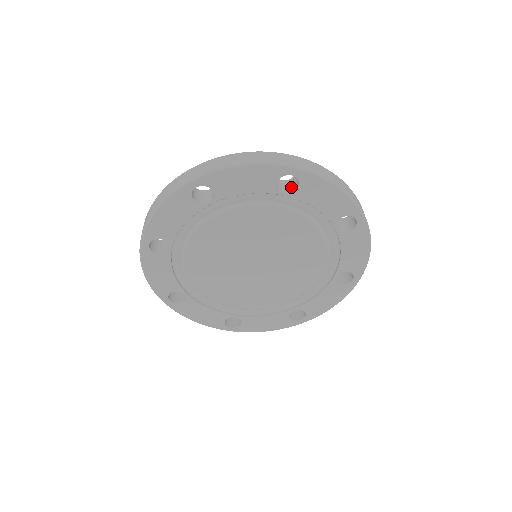
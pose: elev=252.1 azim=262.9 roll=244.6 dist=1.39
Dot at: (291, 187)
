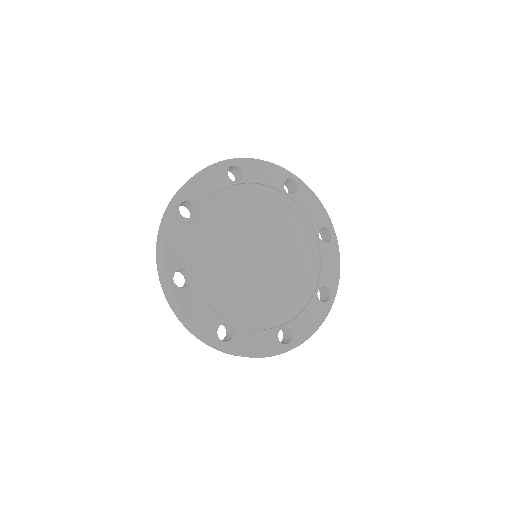
Dot at: (239, 180)
